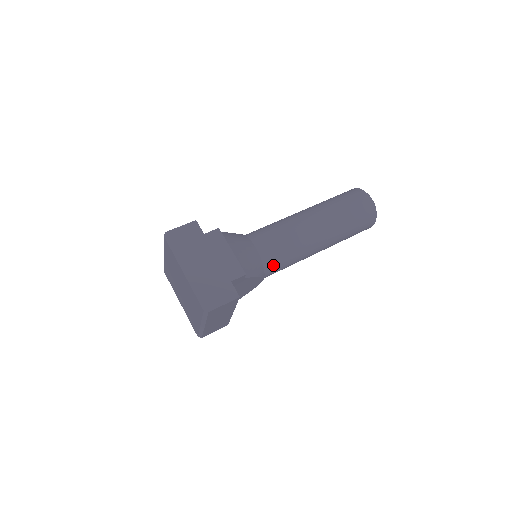
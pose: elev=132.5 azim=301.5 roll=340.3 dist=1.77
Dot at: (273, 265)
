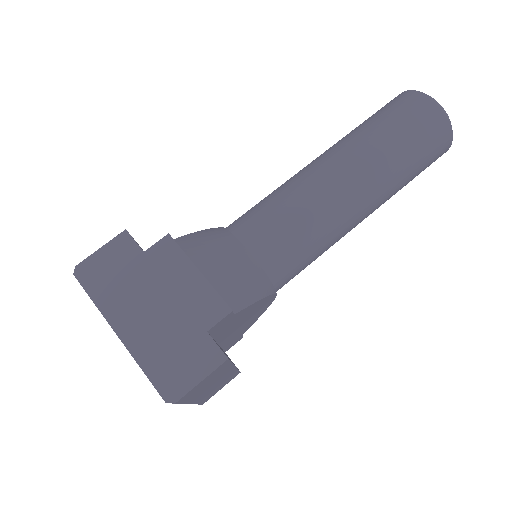
Dot at: (286, 268)
